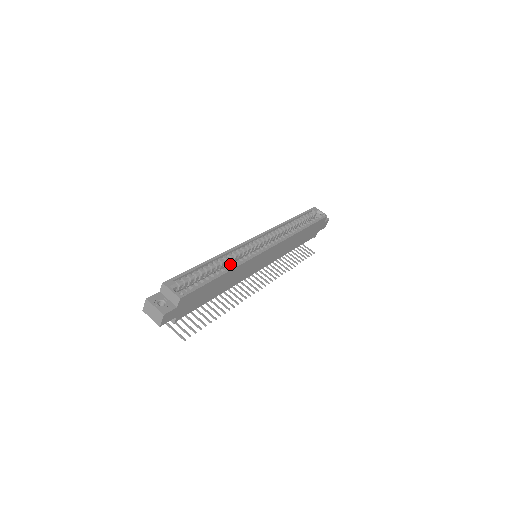
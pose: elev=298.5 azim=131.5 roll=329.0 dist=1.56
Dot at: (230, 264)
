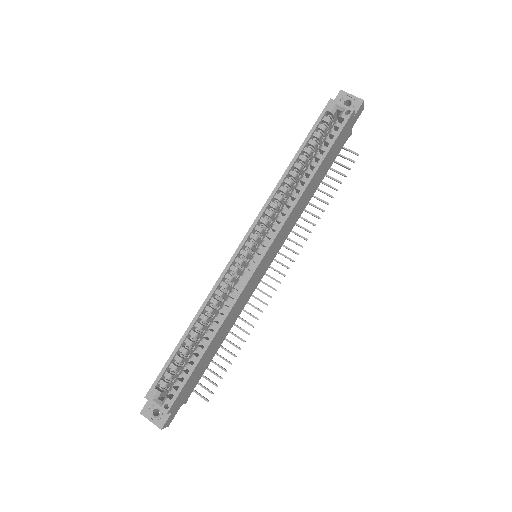
Dot at: occluded
